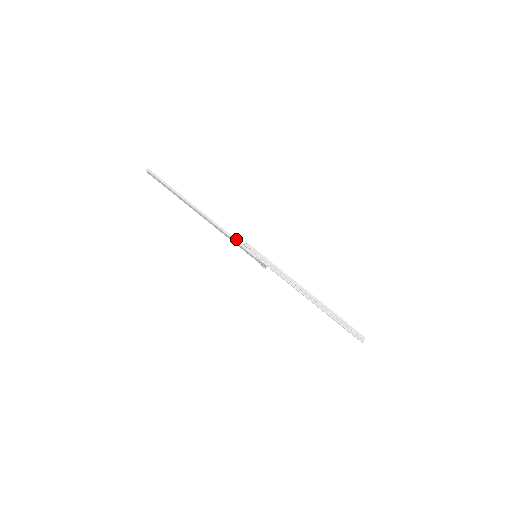
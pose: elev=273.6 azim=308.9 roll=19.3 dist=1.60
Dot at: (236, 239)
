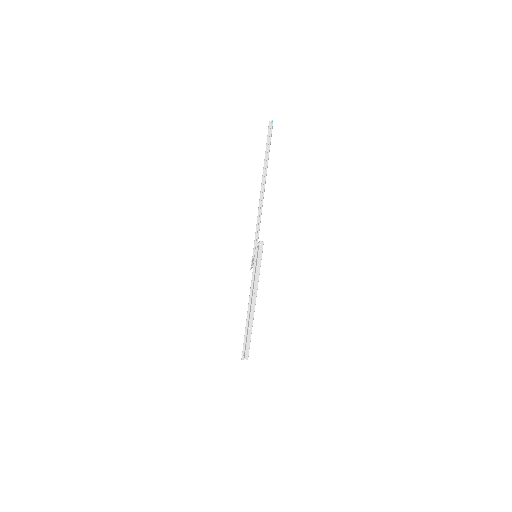
Dot at: occluded
